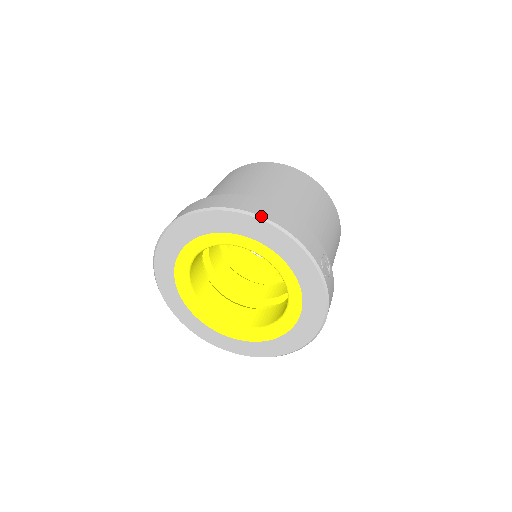
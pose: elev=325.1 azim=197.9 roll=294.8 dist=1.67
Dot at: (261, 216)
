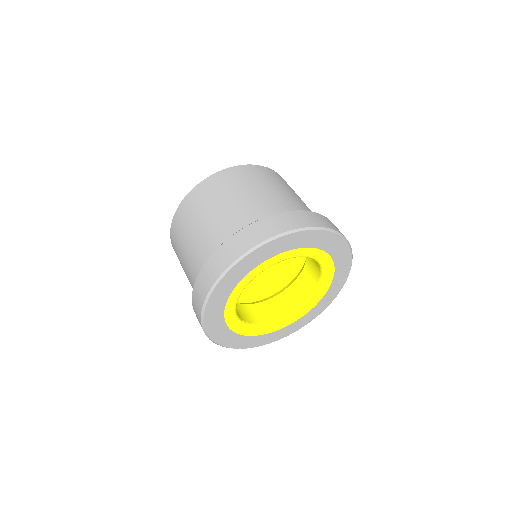
Dot at: (348, 241)
